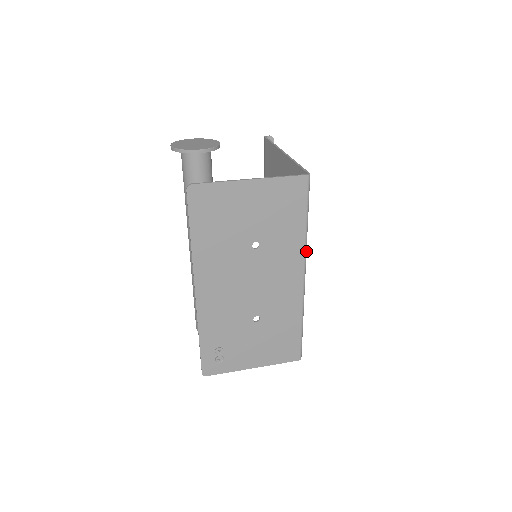
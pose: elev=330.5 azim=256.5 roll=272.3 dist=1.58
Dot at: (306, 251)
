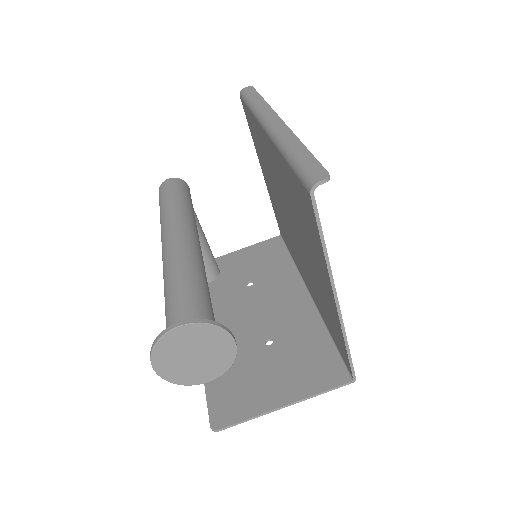
Dot at: occluded
